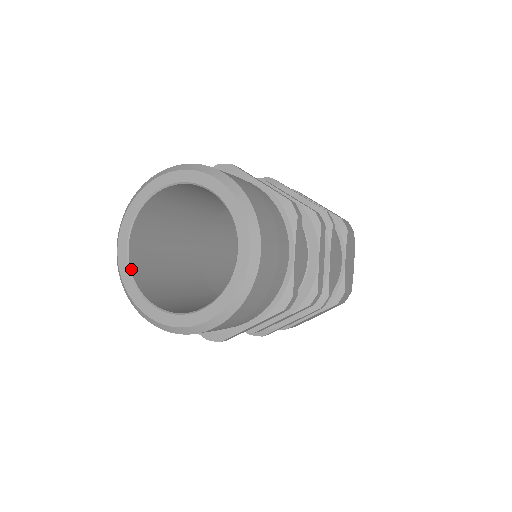
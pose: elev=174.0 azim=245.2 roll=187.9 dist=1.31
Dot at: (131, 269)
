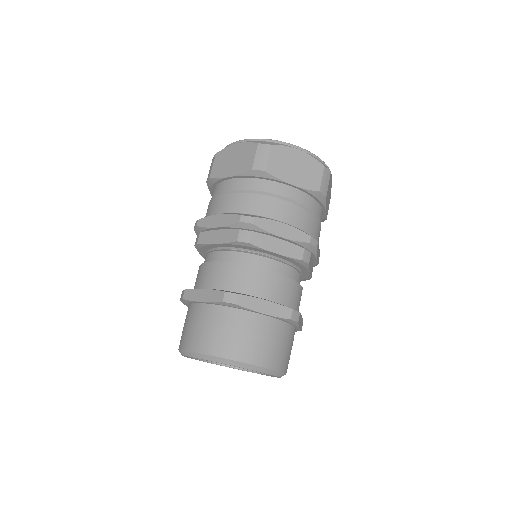
Dot at: (200, 359)
